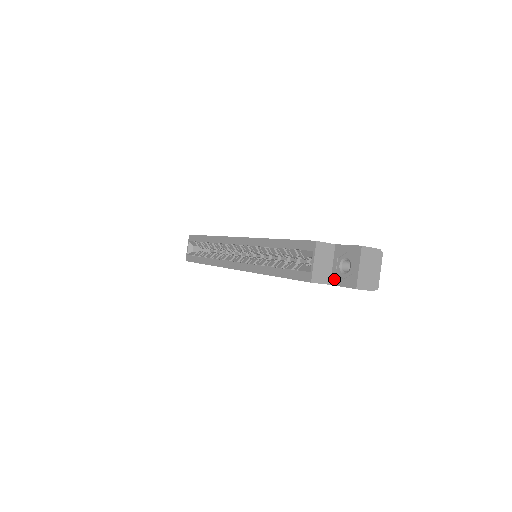
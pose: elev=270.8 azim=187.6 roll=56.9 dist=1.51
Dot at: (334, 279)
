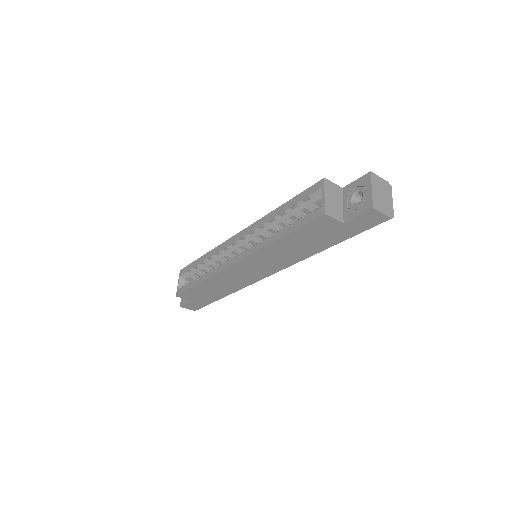
Dot at: (347, 215)
